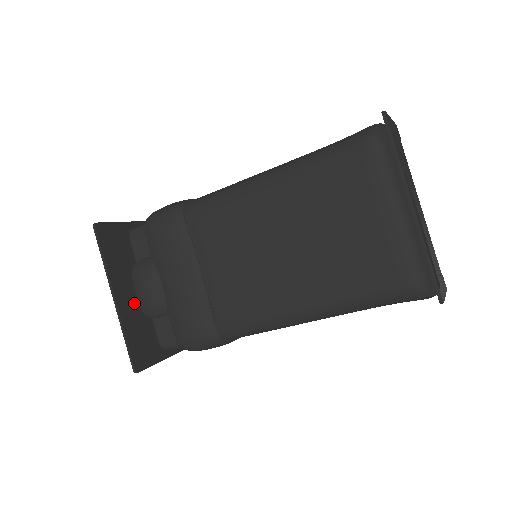
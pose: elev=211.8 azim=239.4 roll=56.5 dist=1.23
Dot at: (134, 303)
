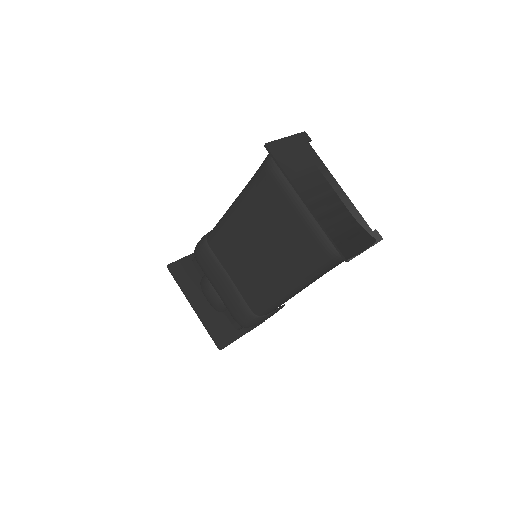
Dot at: (209, 306)
